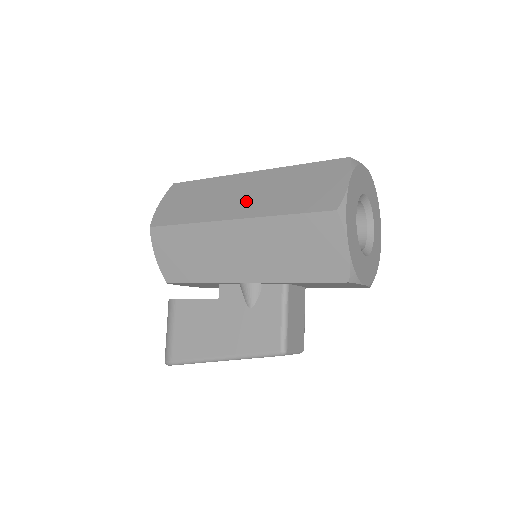
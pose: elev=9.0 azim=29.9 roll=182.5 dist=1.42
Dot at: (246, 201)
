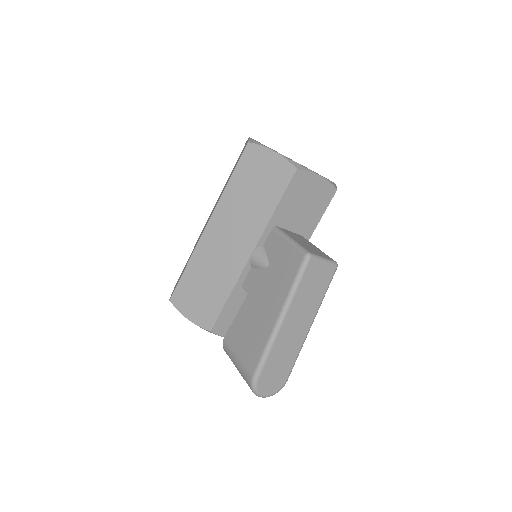
Dot at: occluded
